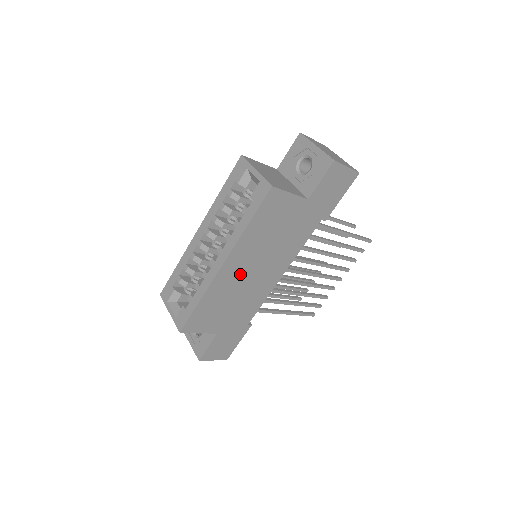
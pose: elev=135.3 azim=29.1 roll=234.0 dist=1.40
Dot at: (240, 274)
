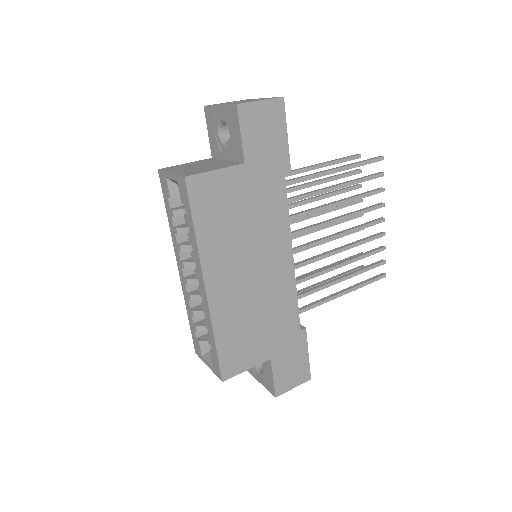
Dot at: (237, 286)
